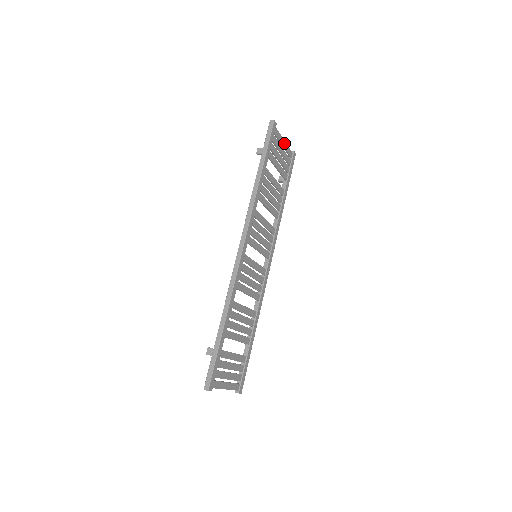
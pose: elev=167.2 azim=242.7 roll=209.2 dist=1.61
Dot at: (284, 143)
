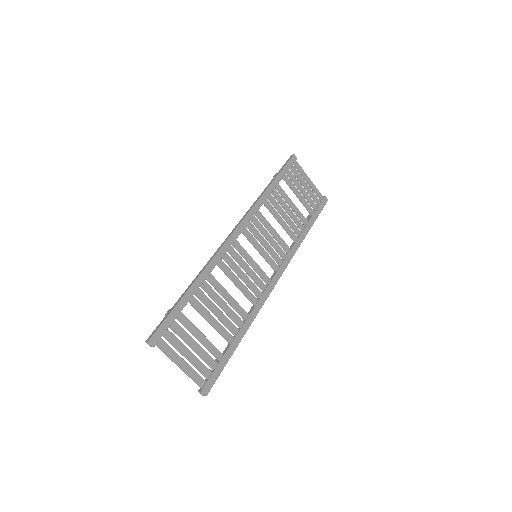
Dot at: (310, 181)
